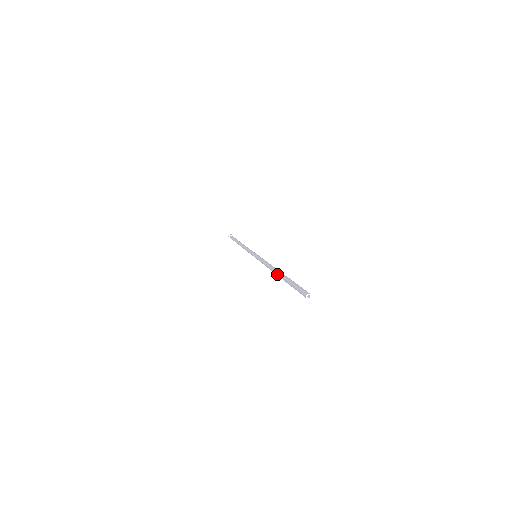
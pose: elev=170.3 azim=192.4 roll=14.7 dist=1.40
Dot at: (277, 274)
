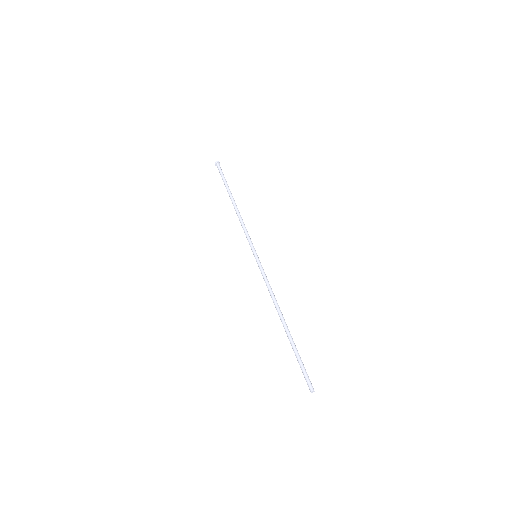
Dot at: (284, 325)
